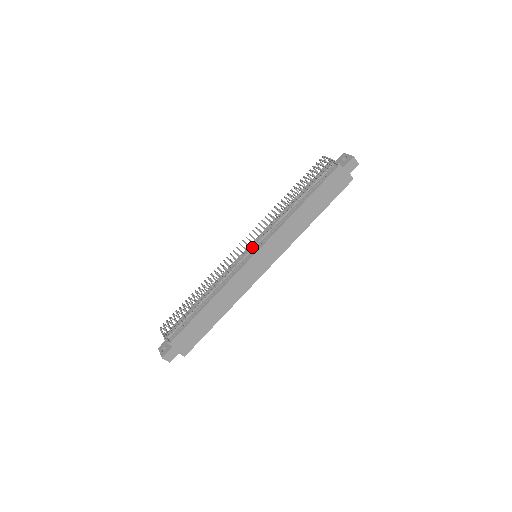
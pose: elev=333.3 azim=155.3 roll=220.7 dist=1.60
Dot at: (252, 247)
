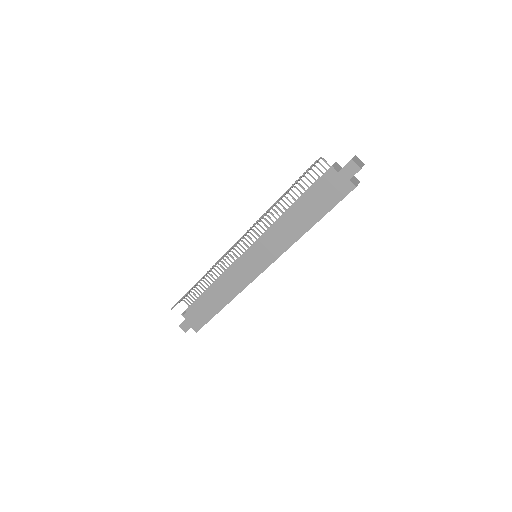
Dot at: (250, 246)
